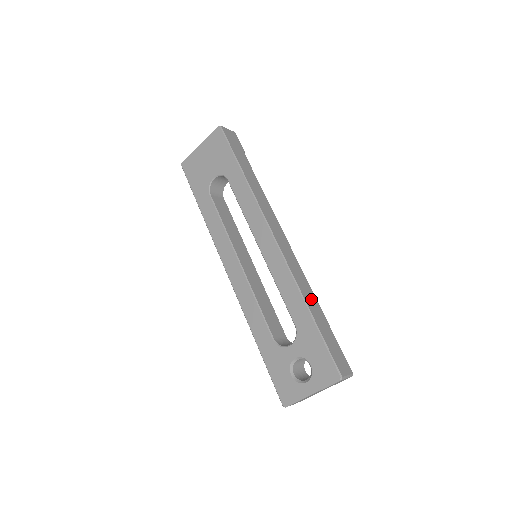
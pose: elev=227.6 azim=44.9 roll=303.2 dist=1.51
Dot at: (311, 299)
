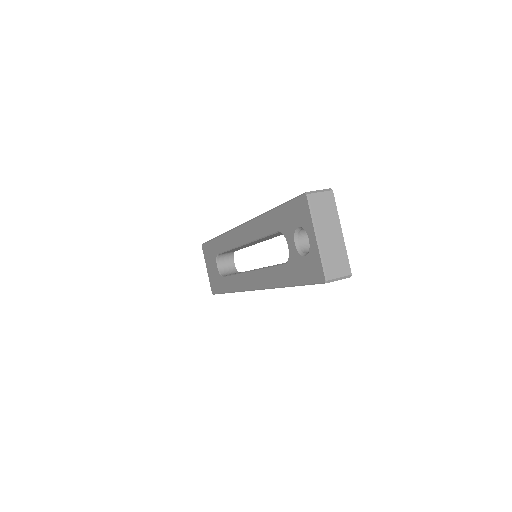
Dot at: occluded
